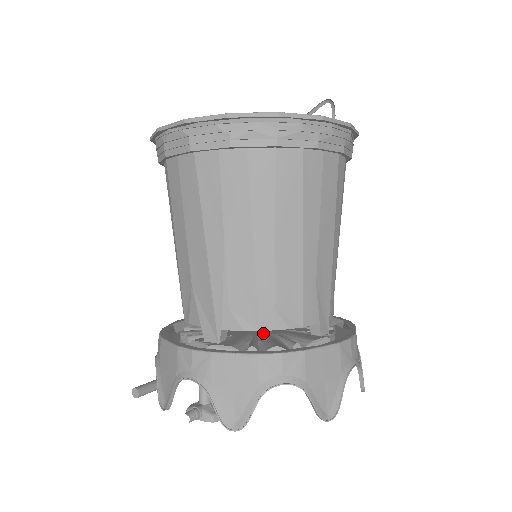
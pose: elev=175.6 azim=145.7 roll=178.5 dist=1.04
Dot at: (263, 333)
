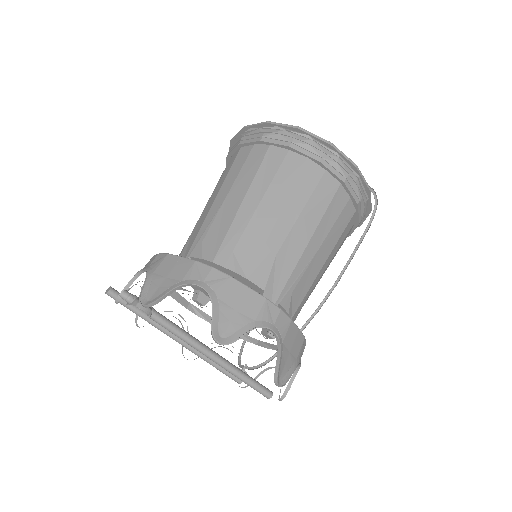
Dot at: occluded
